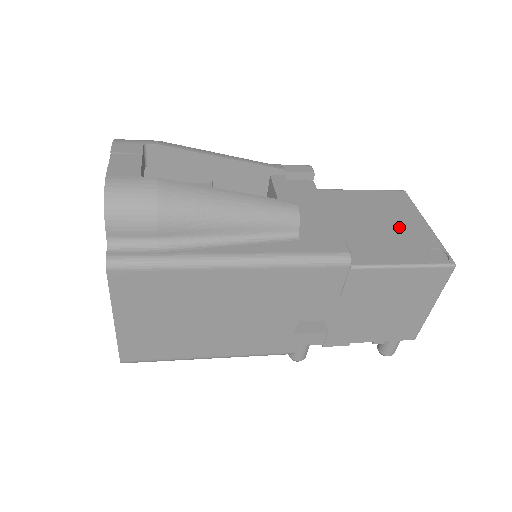
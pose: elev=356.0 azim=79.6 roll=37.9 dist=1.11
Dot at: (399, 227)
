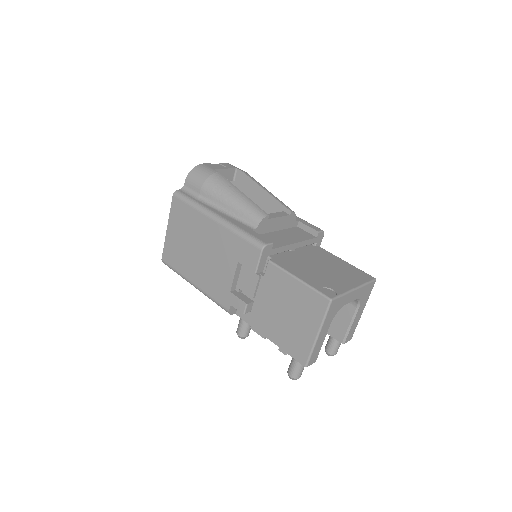
Dot at: (333, 276)
